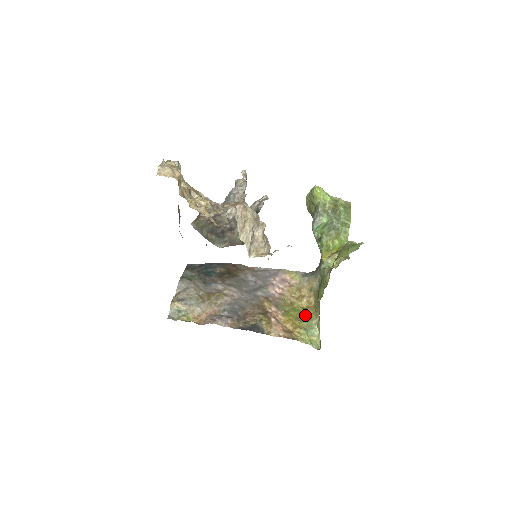
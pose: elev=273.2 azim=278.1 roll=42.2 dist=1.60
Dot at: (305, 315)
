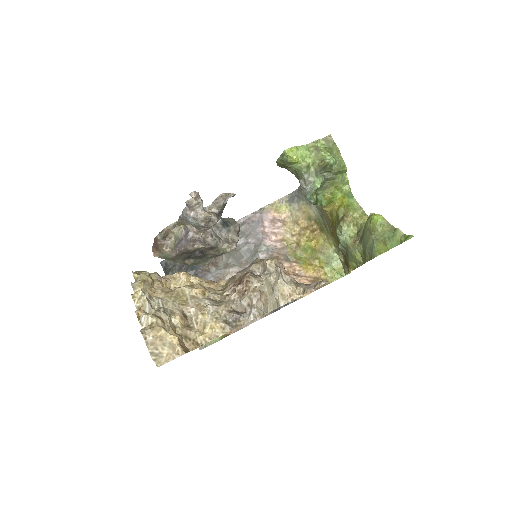
Dot at: (317, 247)
